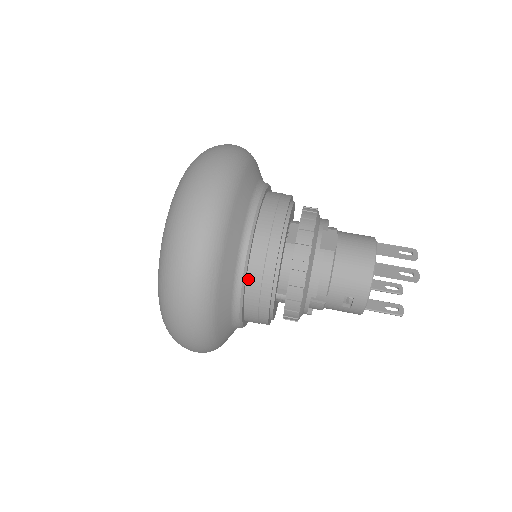
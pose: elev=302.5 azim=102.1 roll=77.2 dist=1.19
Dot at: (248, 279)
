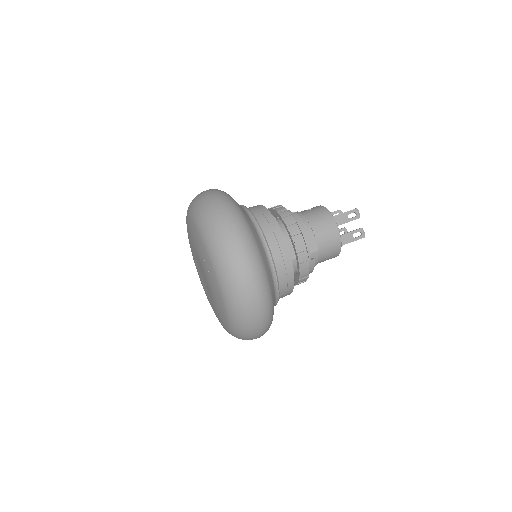
Dot at: occluded
